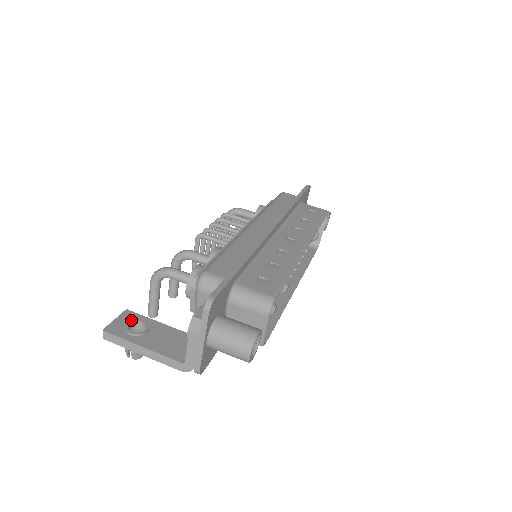
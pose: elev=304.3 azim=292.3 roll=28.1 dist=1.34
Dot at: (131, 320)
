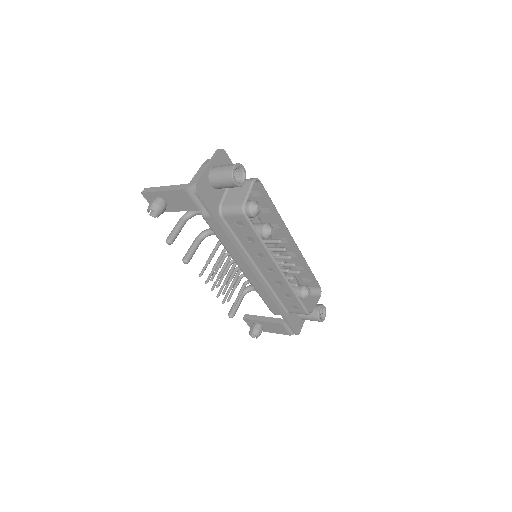
Dot at: occluded
